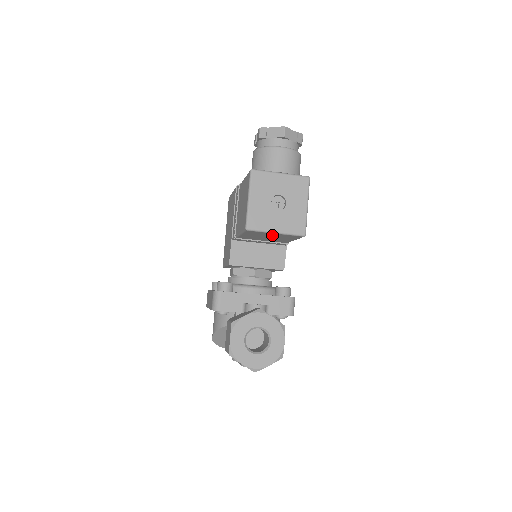
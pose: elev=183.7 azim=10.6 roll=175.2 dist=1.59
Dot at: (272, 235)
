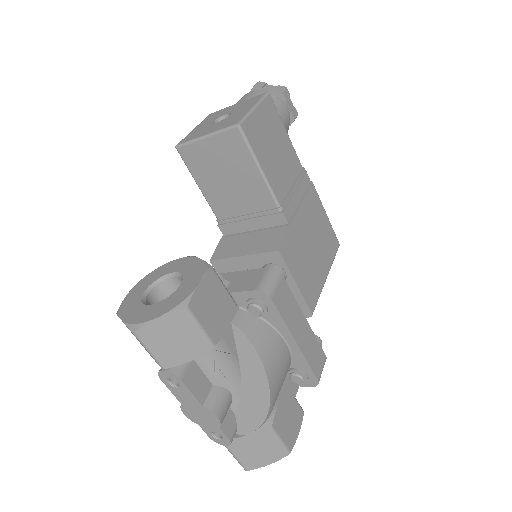
Dot at: (215, 156)
